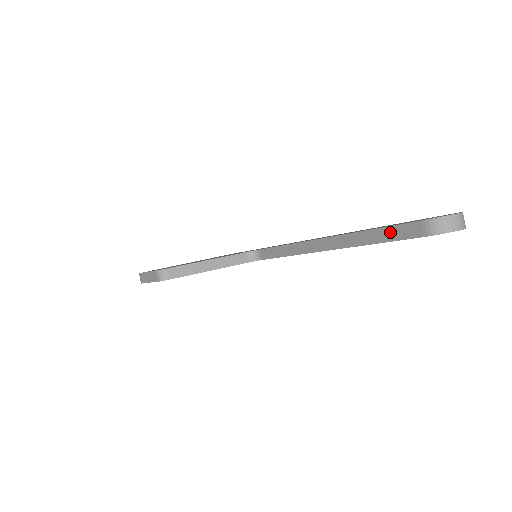
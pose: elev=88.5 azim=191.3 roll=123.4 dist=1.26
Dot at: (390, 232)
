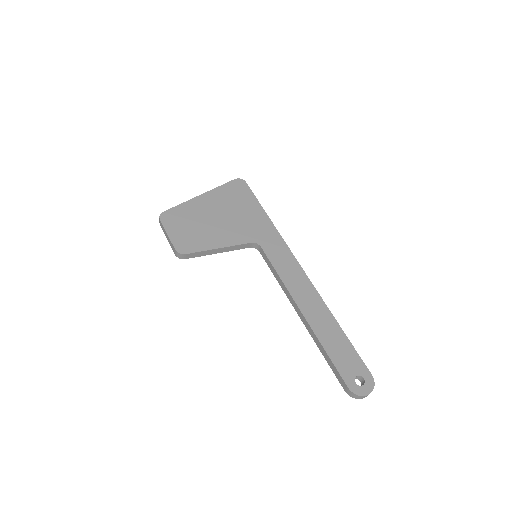
Dot at: (333, 367)
